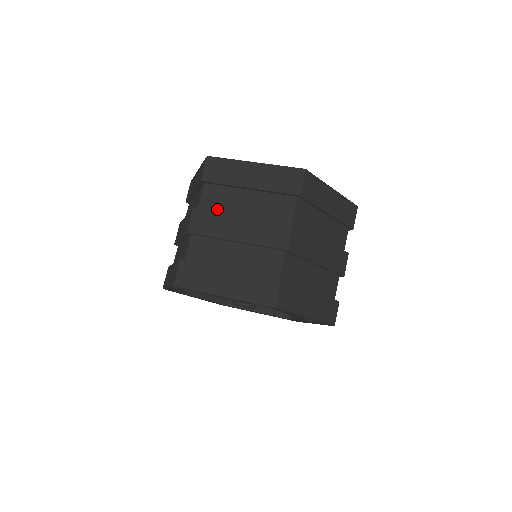
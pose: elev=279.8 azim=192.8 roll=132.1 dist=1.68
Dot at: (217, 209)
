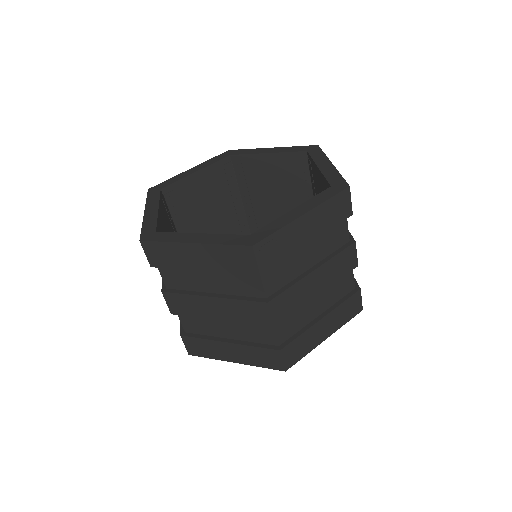
Dot at: (185, 289)
